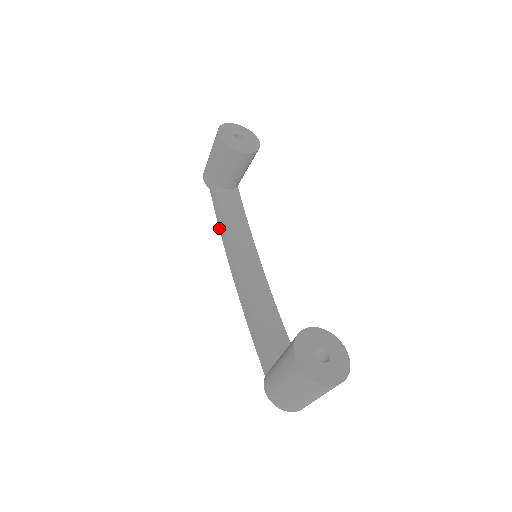
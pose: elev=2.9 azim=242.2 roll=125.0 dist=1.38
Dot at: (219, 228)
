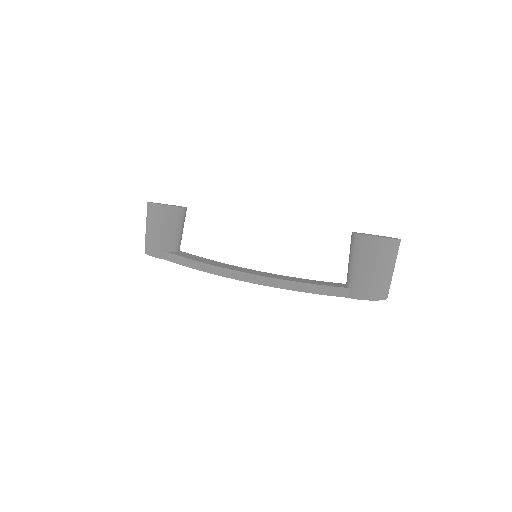
Dot at: occluded
